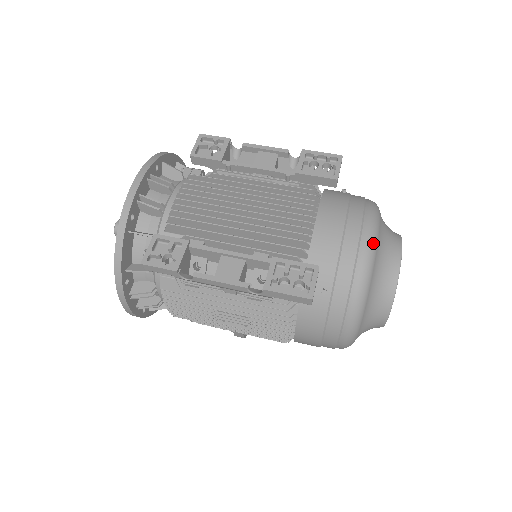
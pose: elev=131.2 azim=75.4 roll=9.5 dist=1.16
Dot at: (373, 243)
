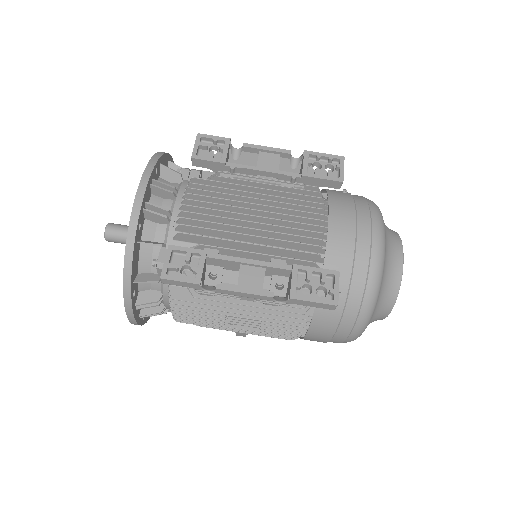
Dot at: (383, 245)
